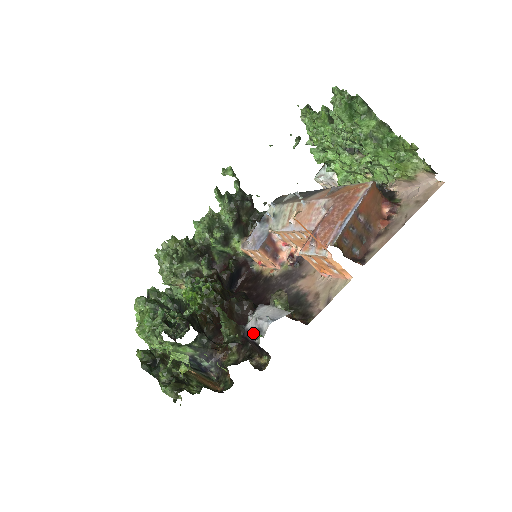
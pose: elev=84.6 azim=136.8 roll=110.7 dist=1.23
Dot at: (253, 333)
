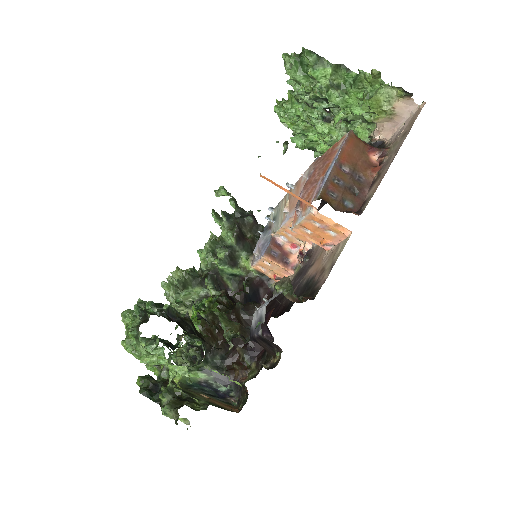
Dot at: occluded
